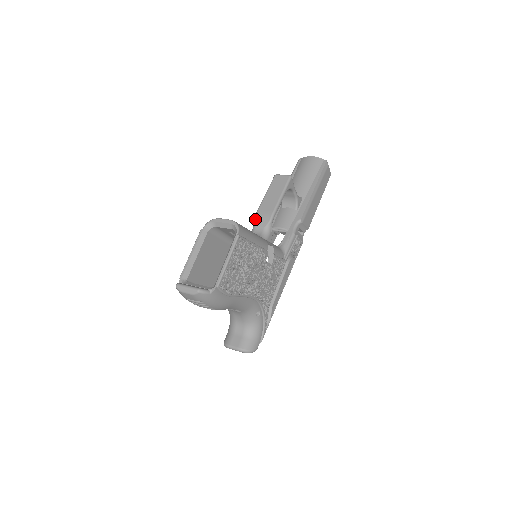
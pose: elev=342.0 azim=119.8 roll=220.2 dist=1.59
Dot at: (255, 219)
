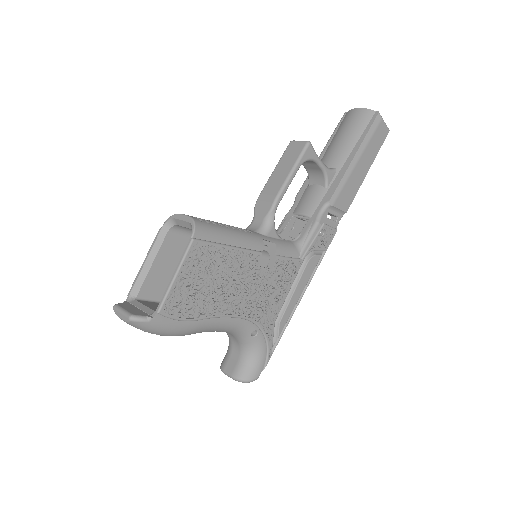
Dot at: (255, 206)
